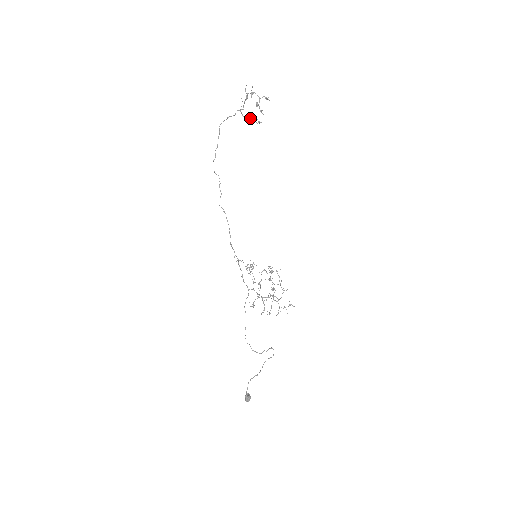
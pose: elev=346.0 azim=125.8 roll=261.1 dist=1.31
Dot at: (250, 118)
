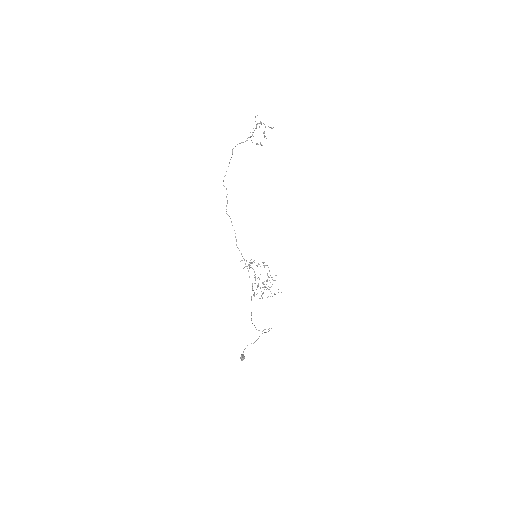
Dot at: (257, 143)
